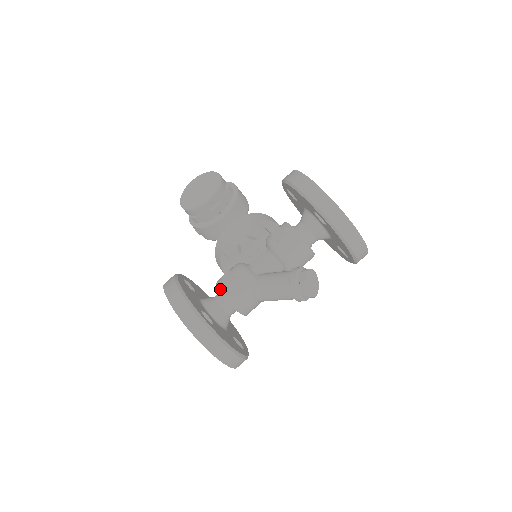
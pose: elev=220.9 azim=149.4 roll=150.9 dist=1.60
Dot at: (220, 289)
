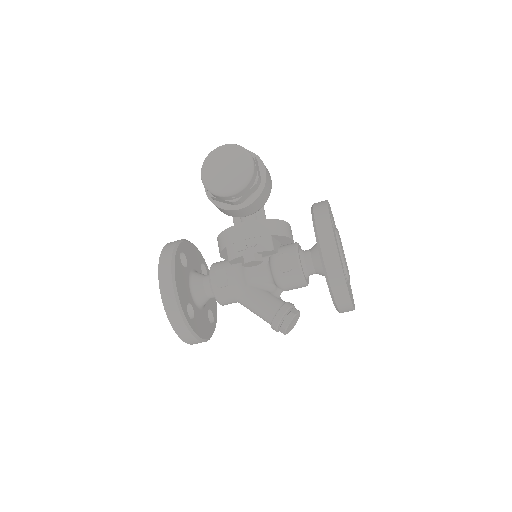
Dot at: (211, 284)
